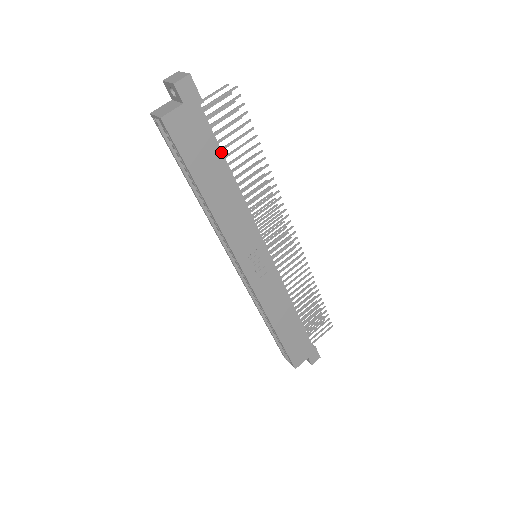
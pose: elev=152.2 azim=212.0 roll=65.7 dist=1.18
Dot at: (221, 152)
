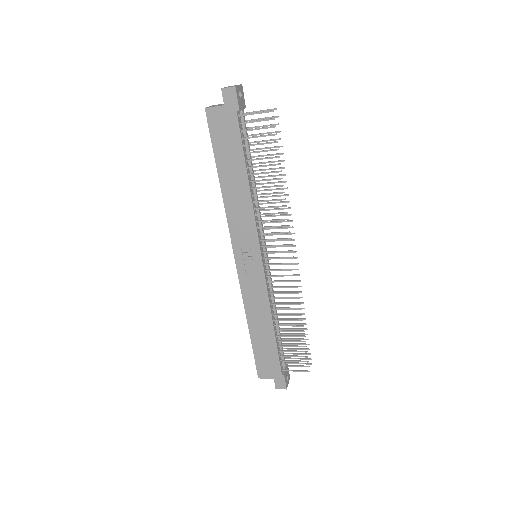
Dot at: (243, 154)
